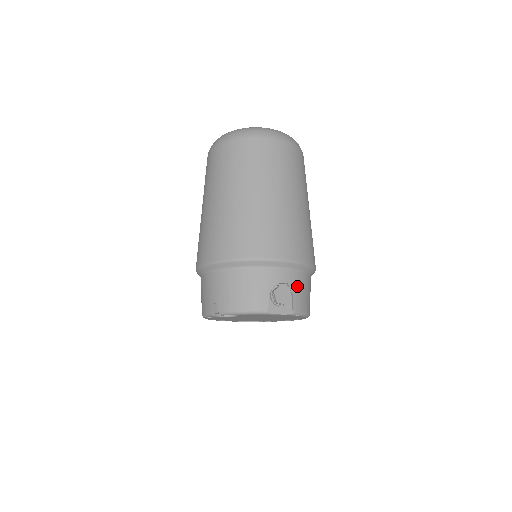
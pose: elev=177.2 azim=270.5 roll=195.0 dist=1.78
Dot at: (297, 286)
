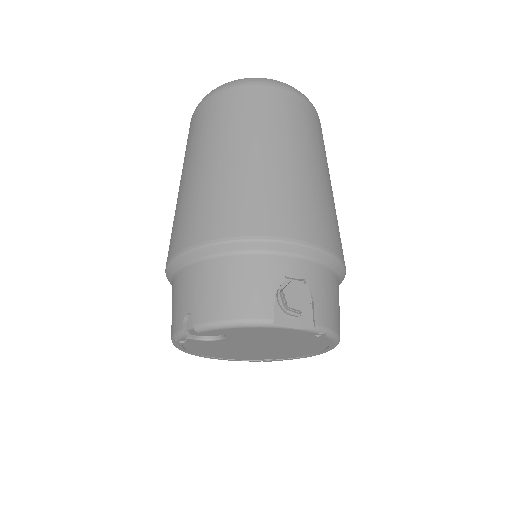
Dot at: (319, 286)
